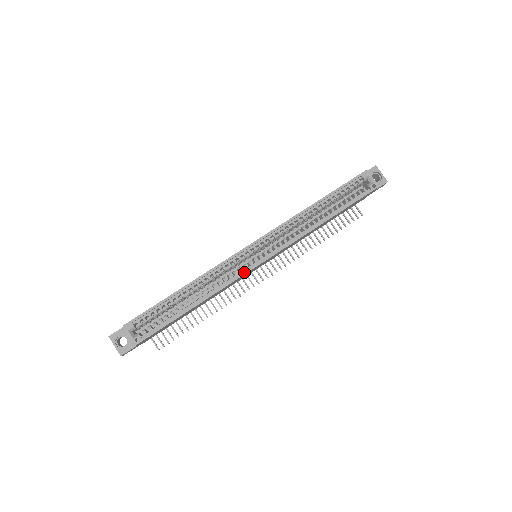
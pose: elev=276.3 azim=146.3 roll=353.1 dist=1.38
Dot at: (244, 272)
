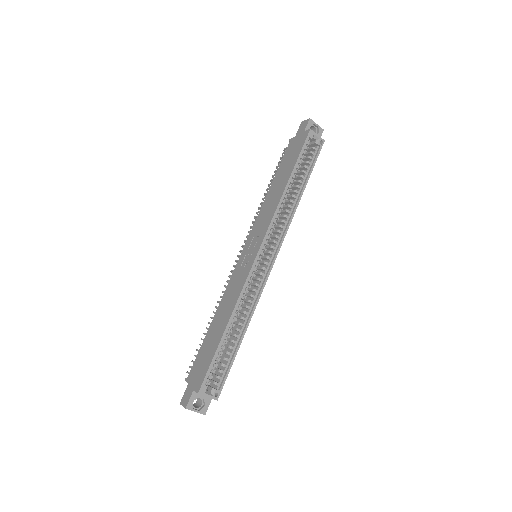
Dot at: (265, 280)
